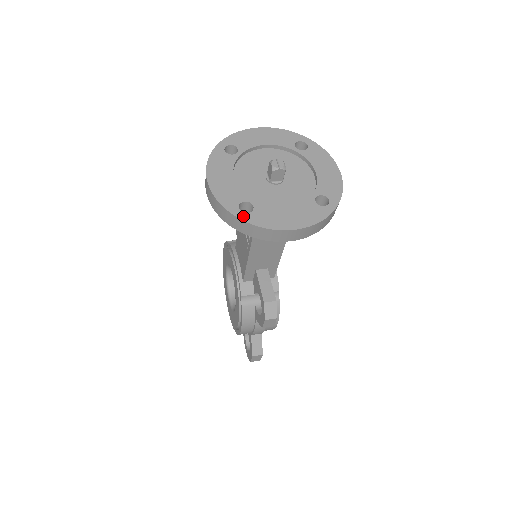
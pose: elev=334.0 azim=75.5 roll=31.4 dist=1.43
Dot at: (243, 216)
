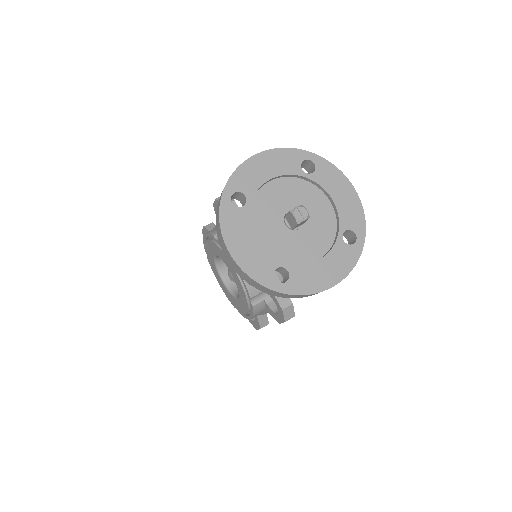
Dot at: (282, 288)
